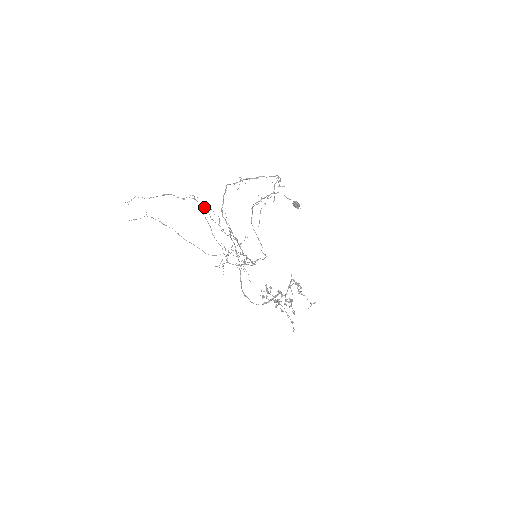
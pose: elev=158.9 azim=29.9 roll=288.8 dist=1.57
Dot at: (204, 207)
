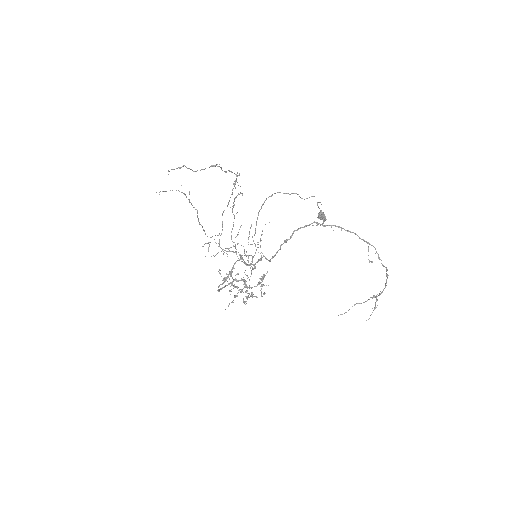
Dot at: occluded
